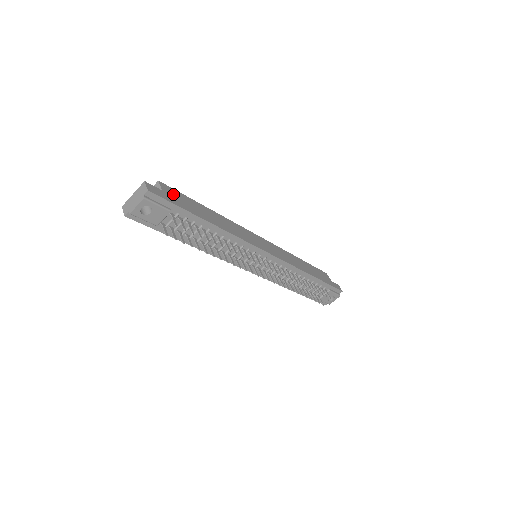
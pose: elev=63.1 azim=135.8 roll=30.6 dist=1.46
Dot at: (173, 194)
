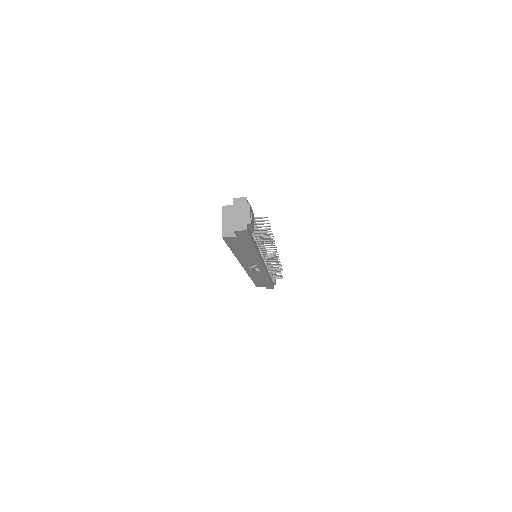
Dot at: occluded
